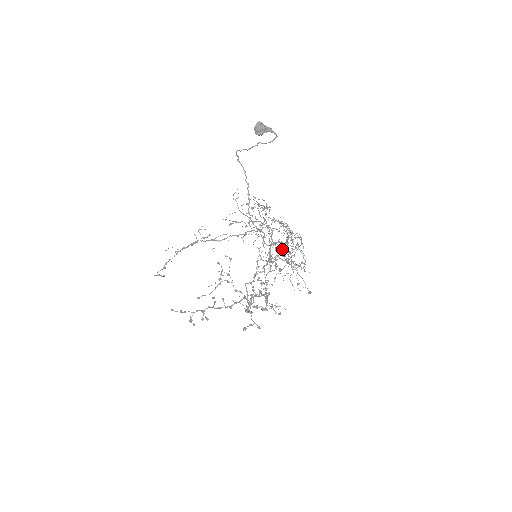
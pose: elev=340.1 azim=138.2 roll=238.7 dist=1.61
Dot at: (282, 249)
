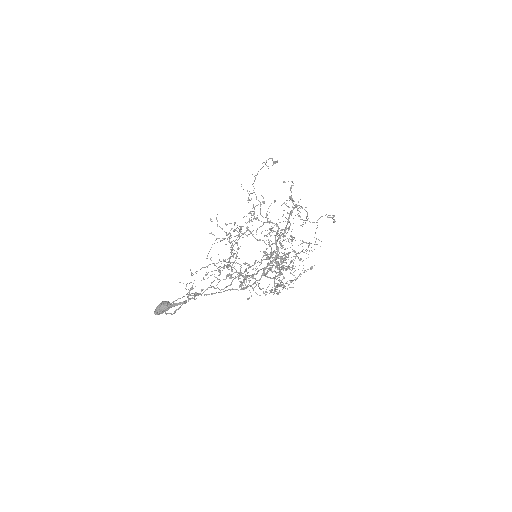
Dot at: occluded
